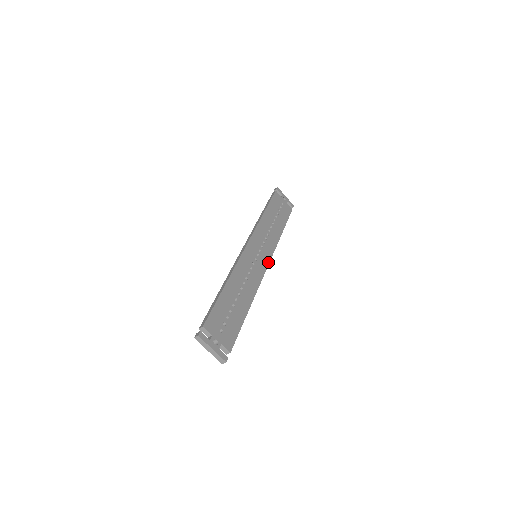
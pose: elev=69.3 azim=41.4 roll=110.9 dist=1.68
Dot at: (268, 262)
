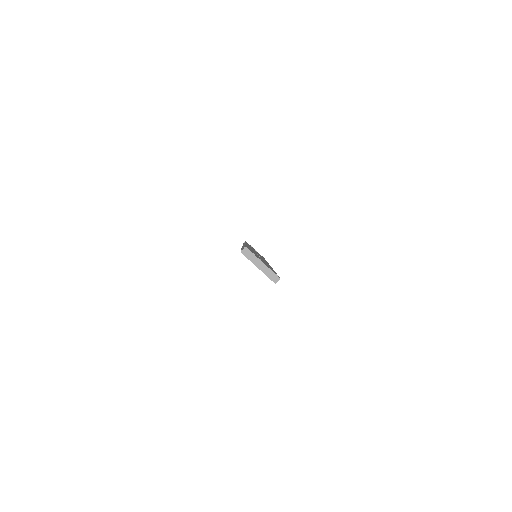
Dot at: occluded
